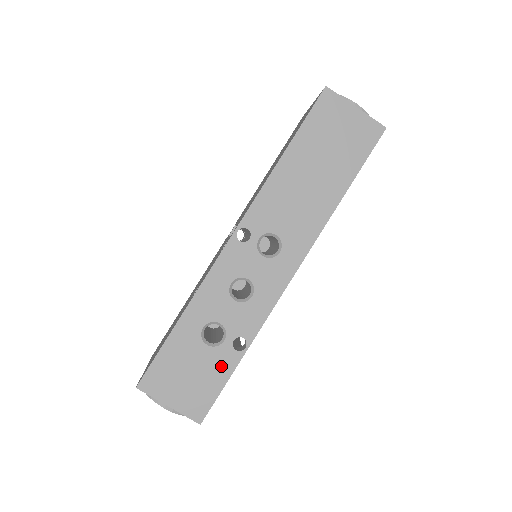
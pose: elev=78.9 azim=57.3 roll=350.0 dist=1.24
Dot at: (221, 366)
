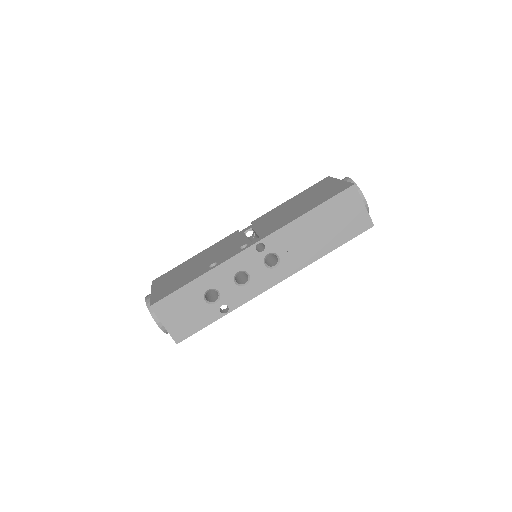
Dot at: (207, 317)
